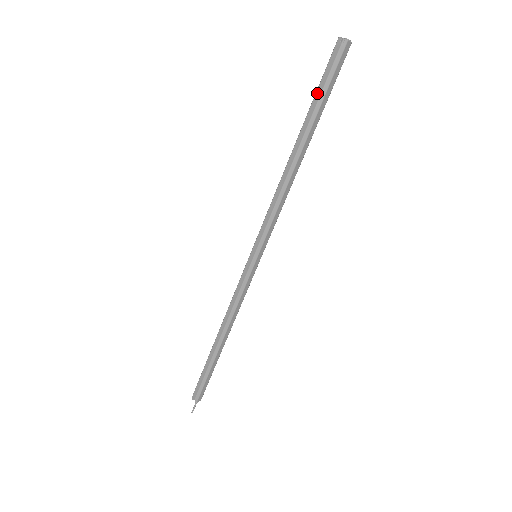
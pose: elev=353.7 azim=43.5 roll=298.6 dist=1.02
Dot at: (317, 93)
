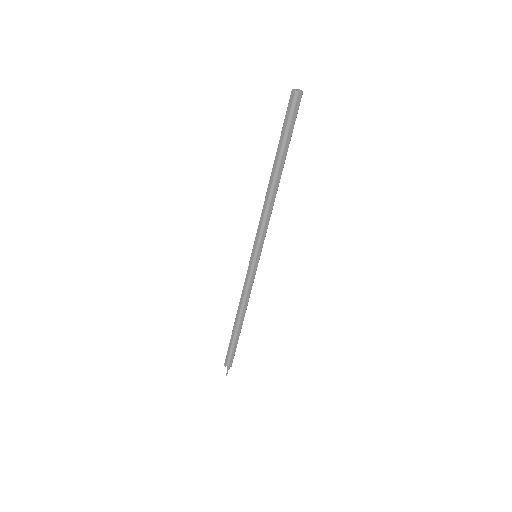
Dot at: (282, 132)
